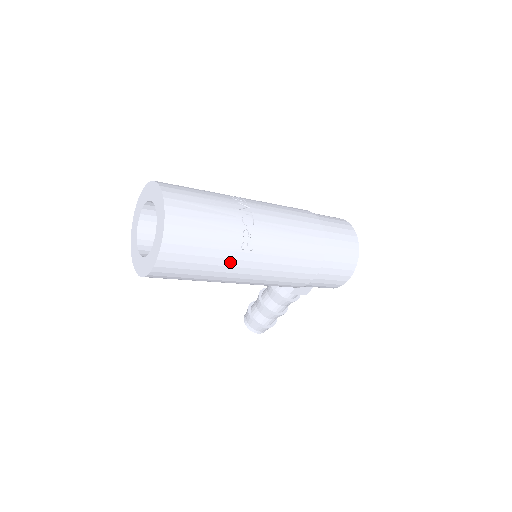
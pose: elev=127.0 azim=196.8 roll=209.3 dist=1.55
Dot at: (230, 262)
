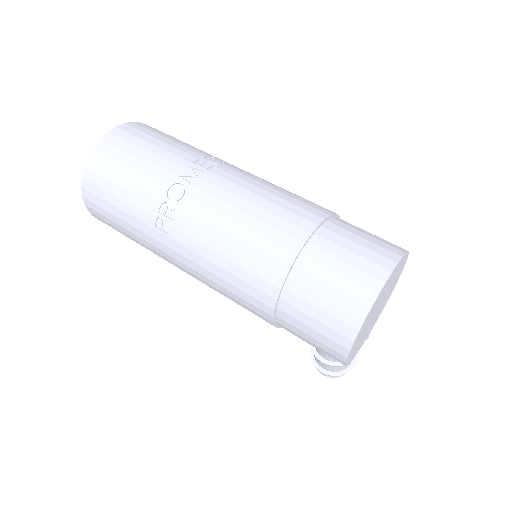
Dot at: (149, 238)
